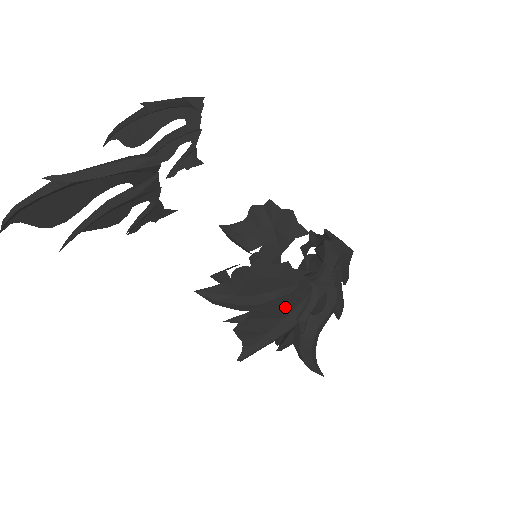
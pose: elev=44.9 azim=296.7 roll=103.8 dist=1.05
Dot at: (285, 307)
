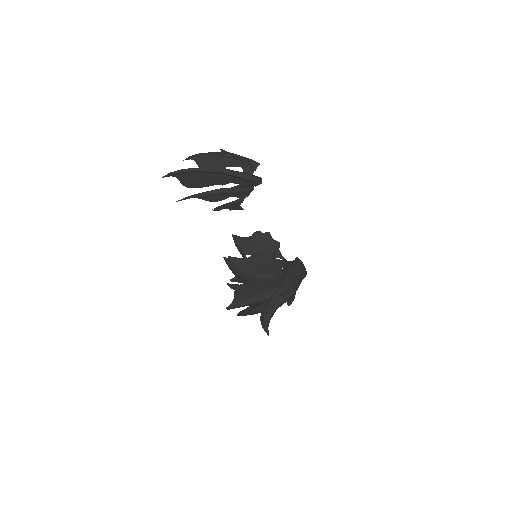
Dot at: (267, 286)
